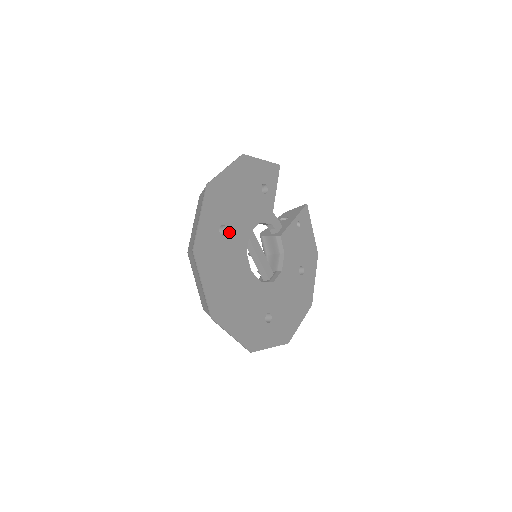
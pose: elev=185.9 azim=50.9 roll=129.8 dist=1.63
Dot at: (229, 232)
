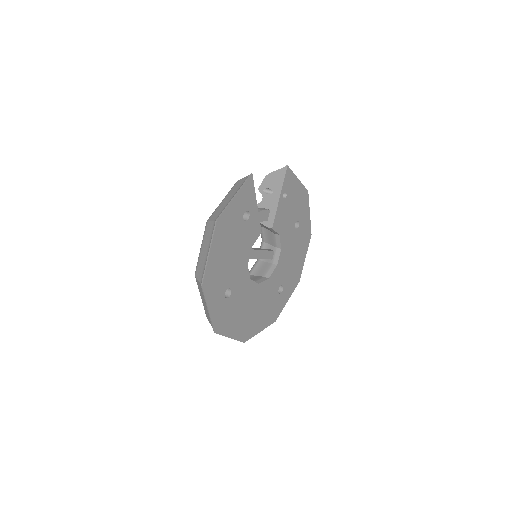
Dot at: (232, 287)
